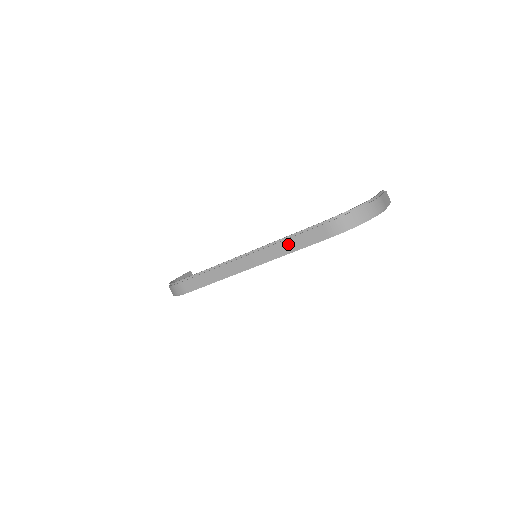
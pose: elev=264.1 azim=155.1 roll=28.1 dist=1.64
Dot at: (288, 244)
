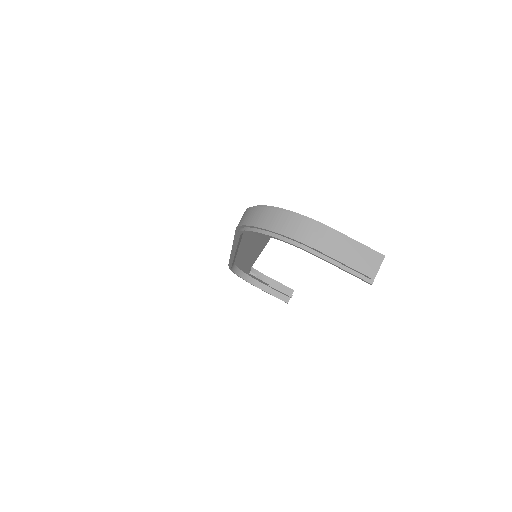
Dot at: occluded
